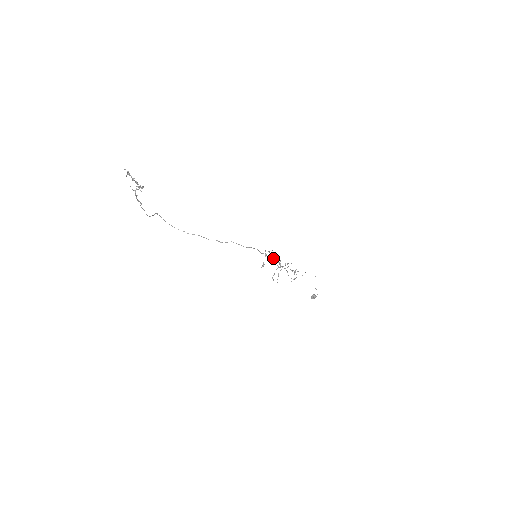
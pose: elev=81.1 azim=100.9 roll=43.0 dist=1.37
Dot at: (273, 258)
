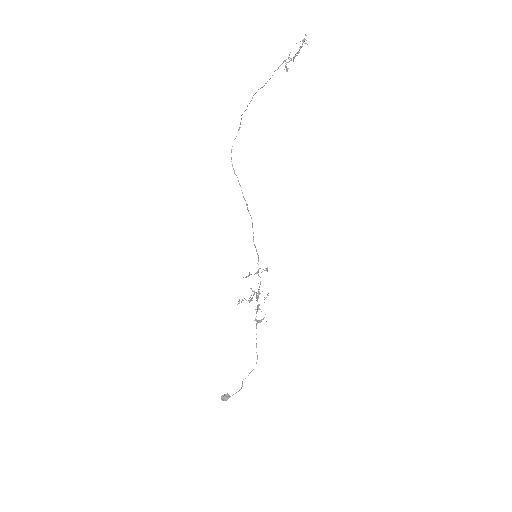
Dot at: occluded
